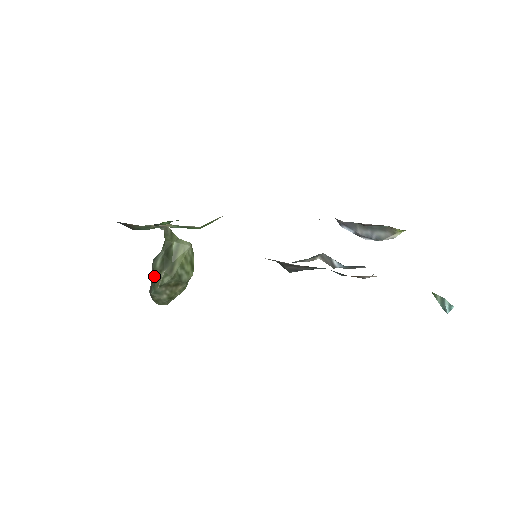
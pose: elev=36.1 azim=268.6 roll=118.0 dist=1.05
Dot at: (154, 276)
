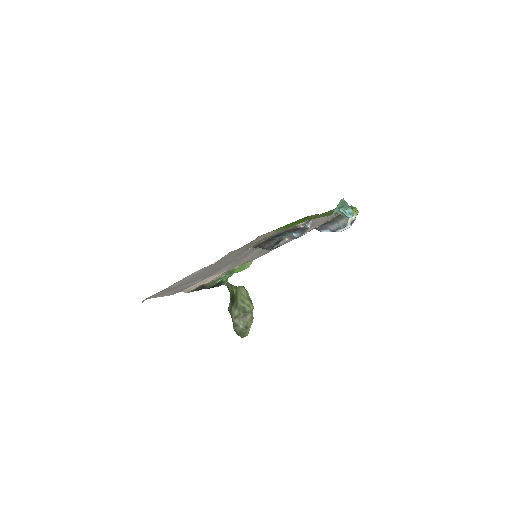
Dot at: (231, 316)
